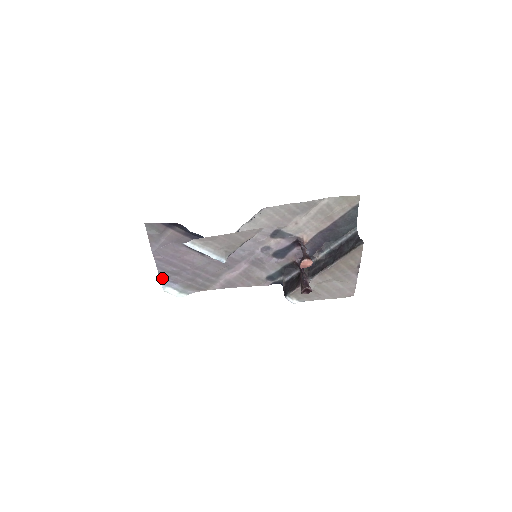
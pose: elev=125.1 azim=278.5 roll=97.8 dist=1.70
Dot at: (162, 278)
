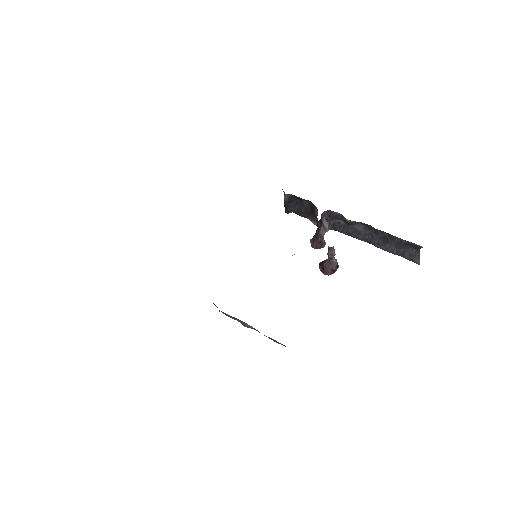
Dot at: occluded
